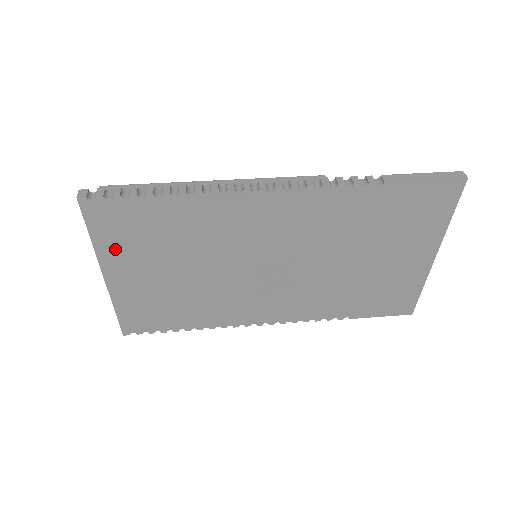
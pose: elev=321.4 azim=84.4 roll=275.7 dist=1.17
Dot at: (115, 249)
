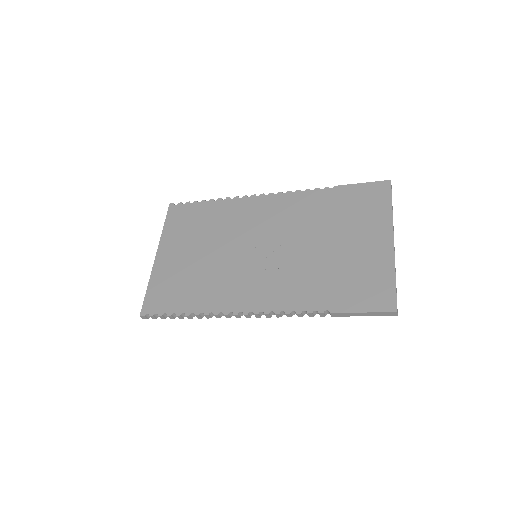
Dot at: (172, 235)
